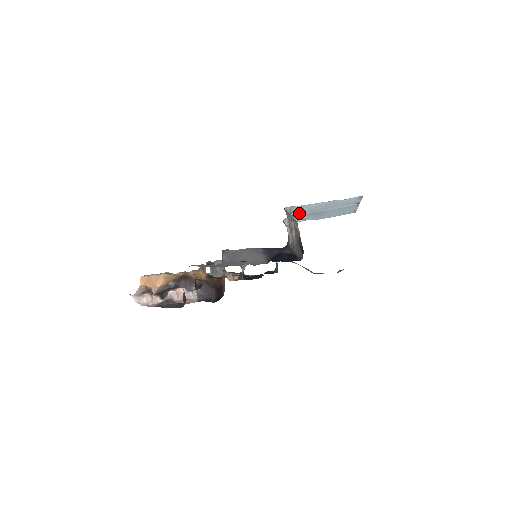
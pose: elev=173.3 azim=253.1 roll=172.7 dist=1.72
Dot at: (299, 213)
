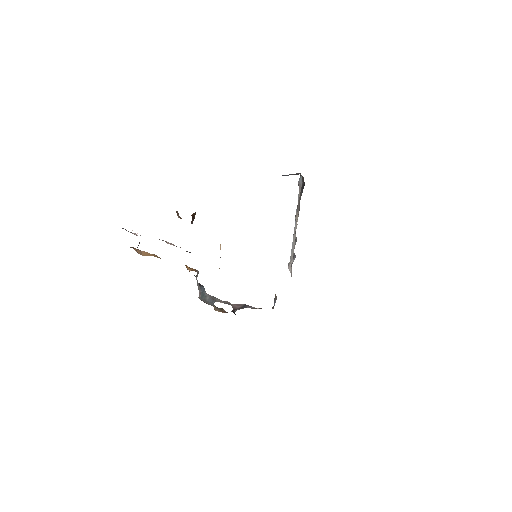
Dot at: occluded
